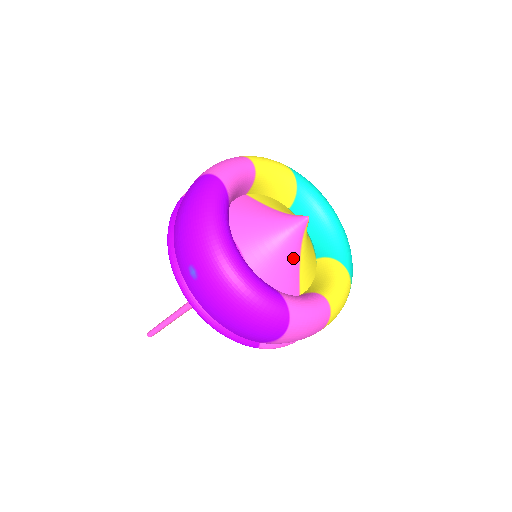
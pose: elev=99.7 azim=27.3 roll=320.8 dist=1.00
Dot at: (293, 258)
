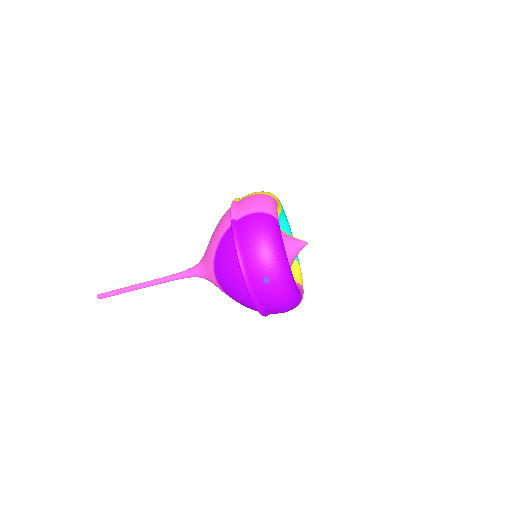
Dot at: occluded
